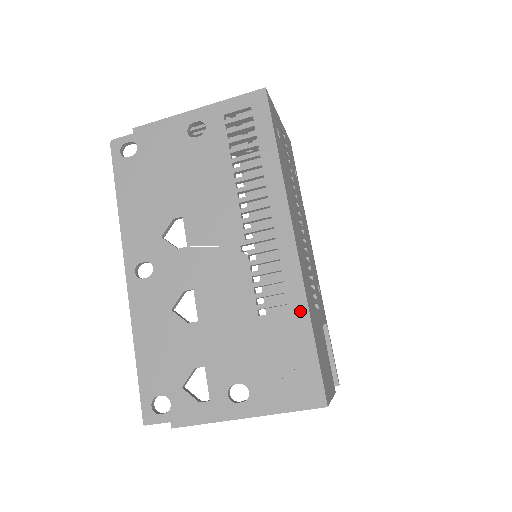
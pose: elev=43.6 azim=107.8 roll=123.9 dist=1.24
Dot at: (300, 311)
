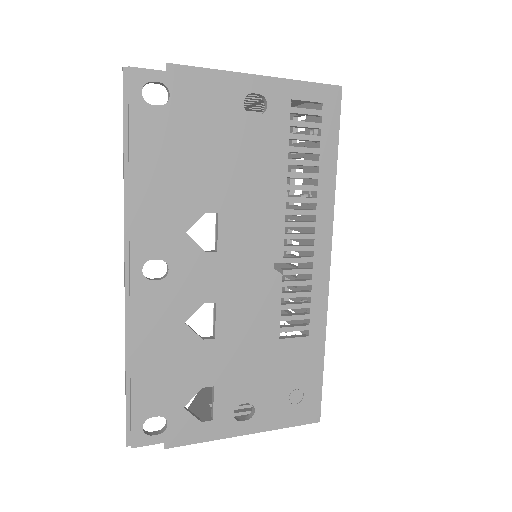
Dot at: (318, 338)
